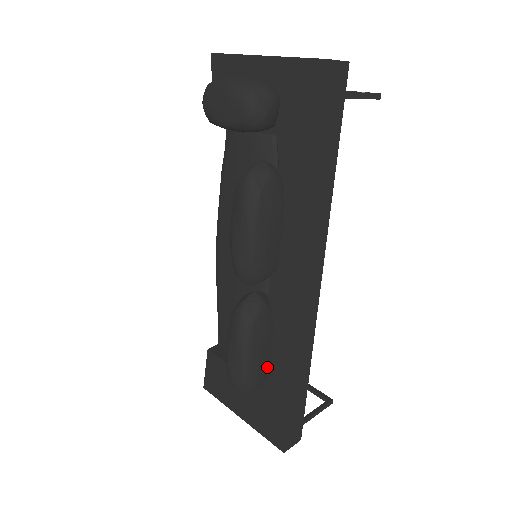
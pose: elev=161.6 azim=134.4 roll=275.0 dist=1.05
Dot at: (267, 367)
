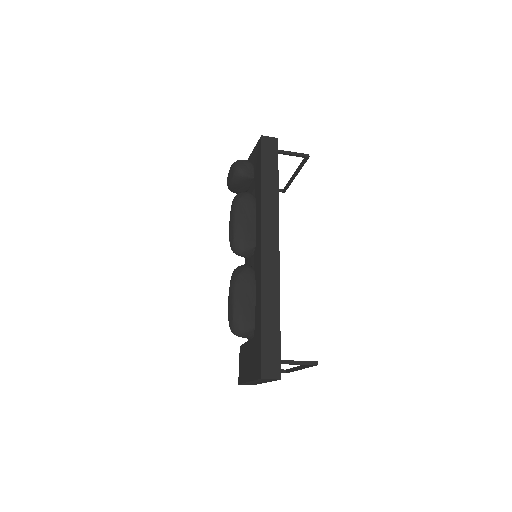
Dot at: (253, 314)
